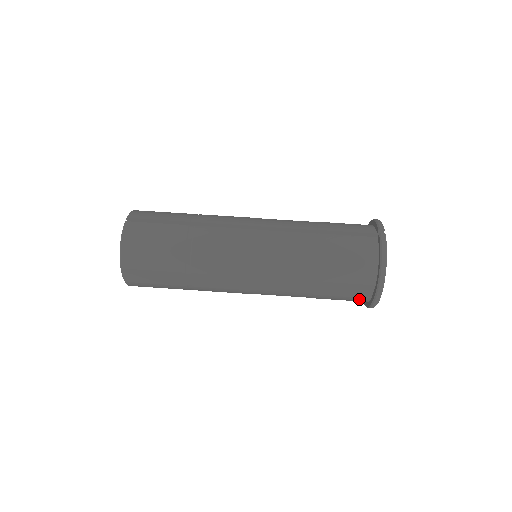
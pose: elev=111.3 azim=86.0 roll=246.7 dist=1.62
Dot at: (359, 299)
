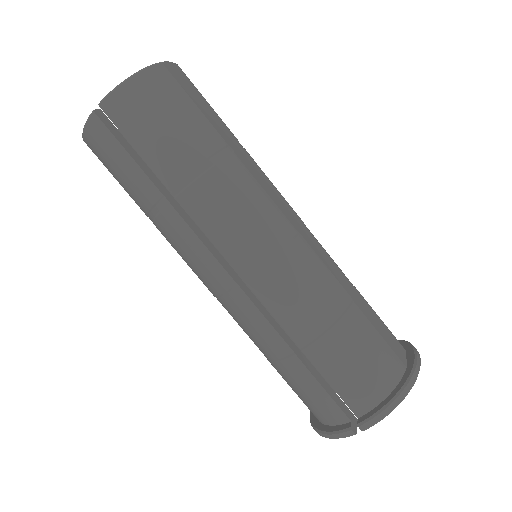
Dot at: occluded
